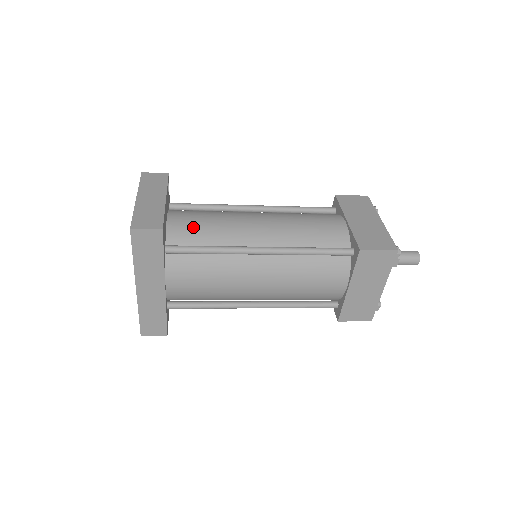
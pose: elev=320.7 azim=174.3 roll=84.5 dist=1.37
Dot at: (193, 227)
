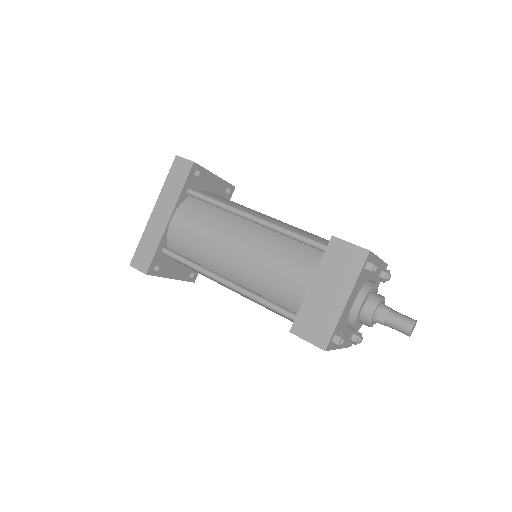
Dot at: (220, 197)
